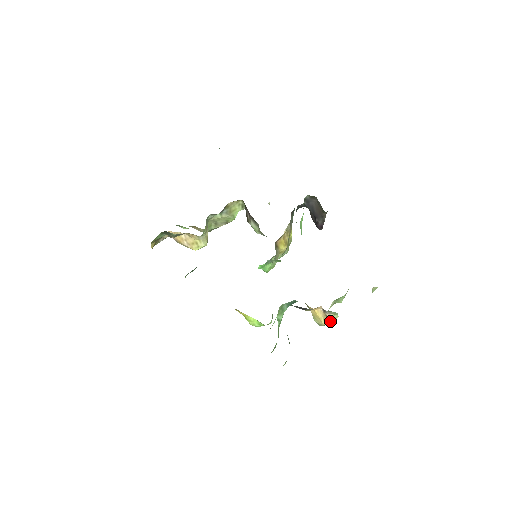
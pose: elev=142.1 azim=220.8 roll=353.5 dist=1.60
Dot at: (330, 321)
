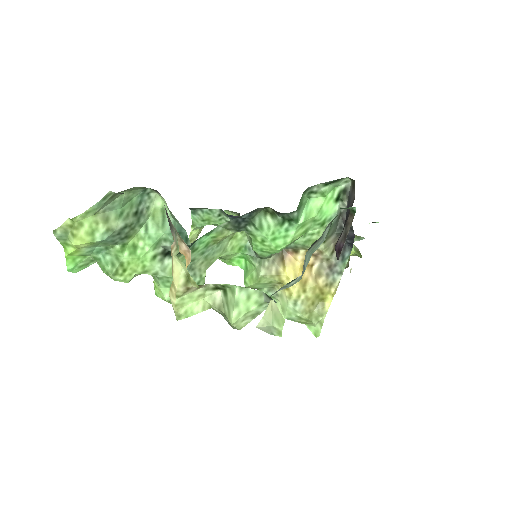
Dot at: (174, 279)
